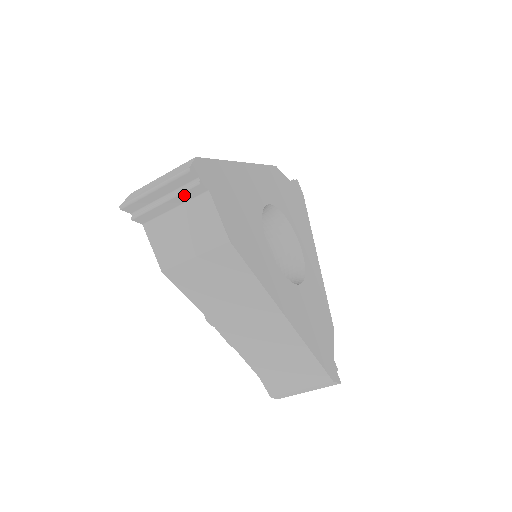
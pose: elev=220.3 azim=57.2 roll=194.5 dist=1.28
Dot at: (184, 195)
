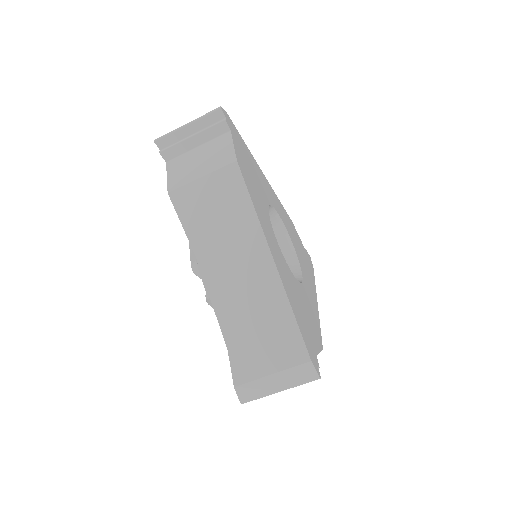
Dot at: (210, 131)
